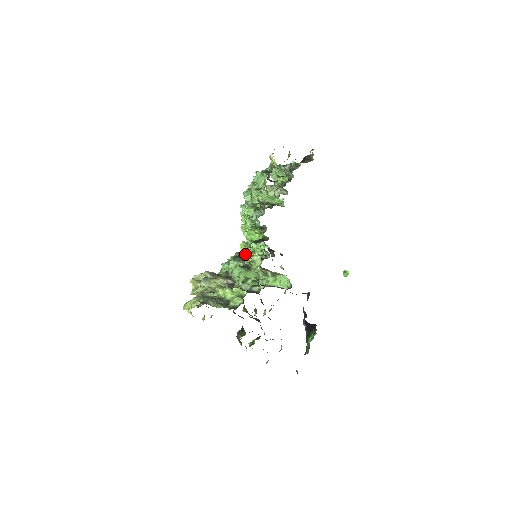
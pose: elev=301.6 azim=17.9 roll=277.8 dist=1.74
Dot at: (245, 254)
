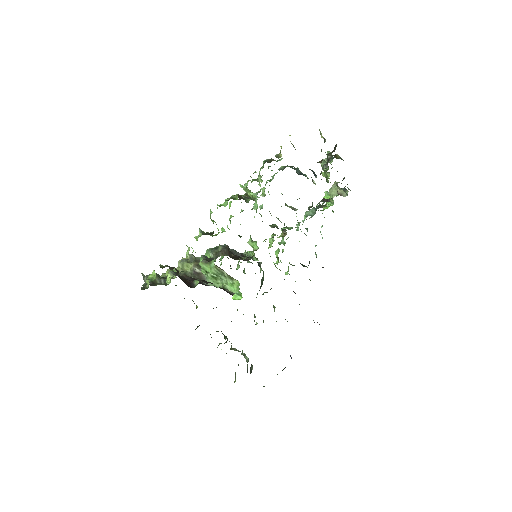
Dot at: occluded
